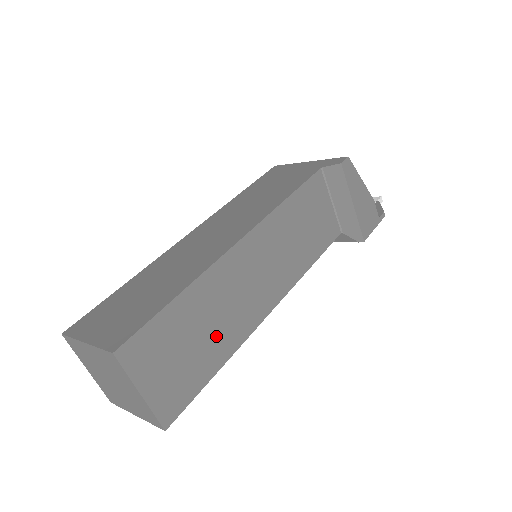
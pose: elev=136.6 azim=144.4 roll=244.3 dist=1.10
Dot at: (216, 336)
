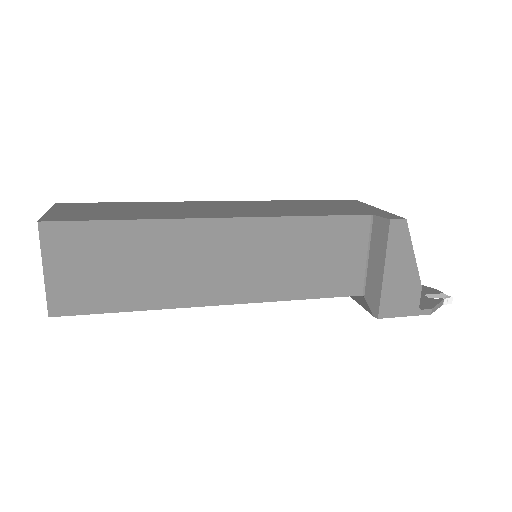
Dot at: (144, 281)
